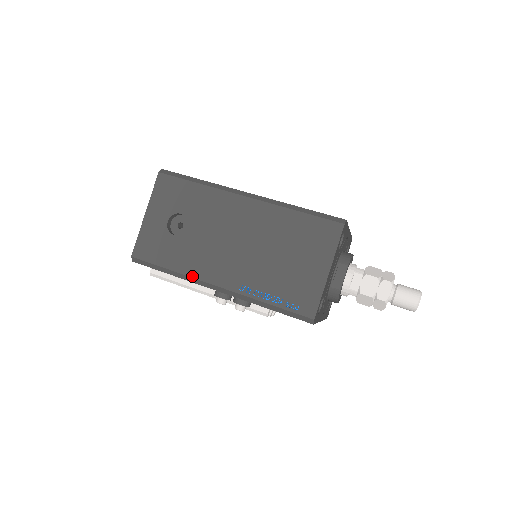
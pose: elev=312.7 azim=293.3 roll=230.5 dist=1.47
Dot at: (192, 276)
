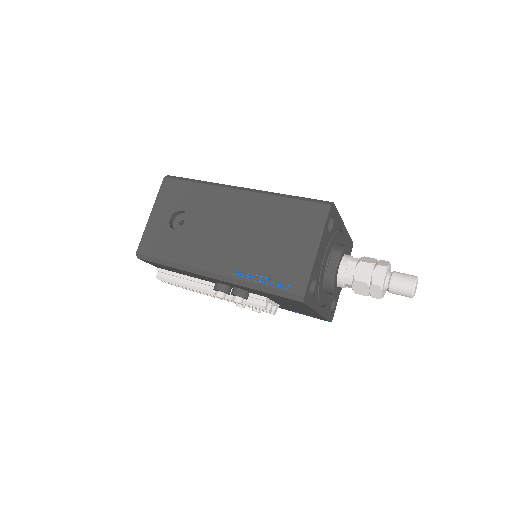
Dot at: (190, 265)
